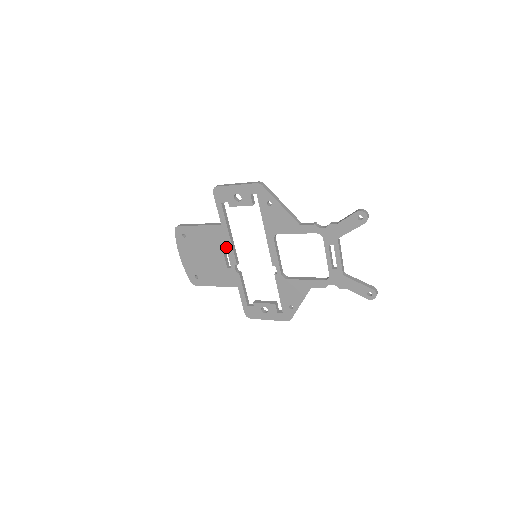
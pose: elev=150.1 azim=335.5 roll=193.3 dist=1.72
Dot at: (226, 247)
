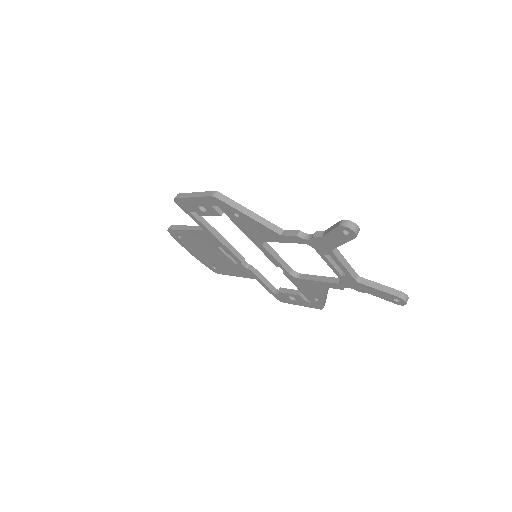
Dot at: (222, 248)
